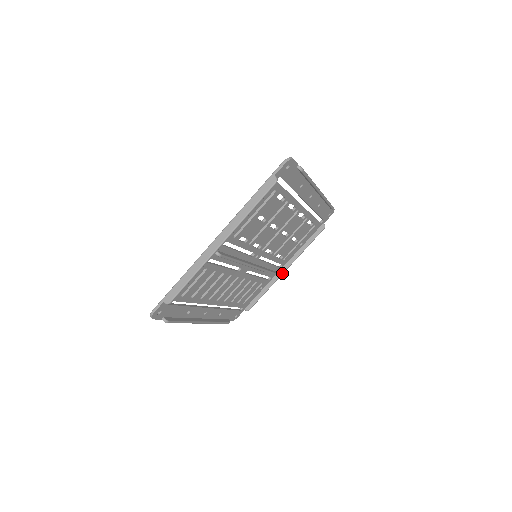
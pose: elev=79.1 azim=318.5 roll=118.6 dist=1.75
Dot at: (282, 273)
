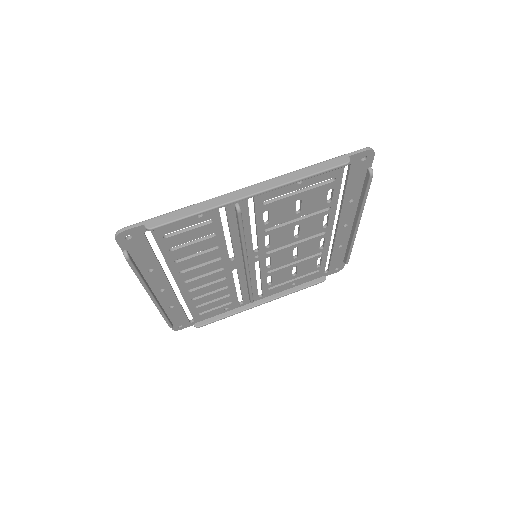
Dot at: (257, 305)
